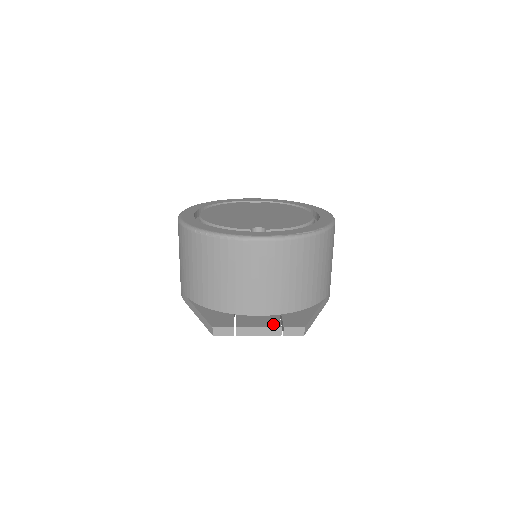
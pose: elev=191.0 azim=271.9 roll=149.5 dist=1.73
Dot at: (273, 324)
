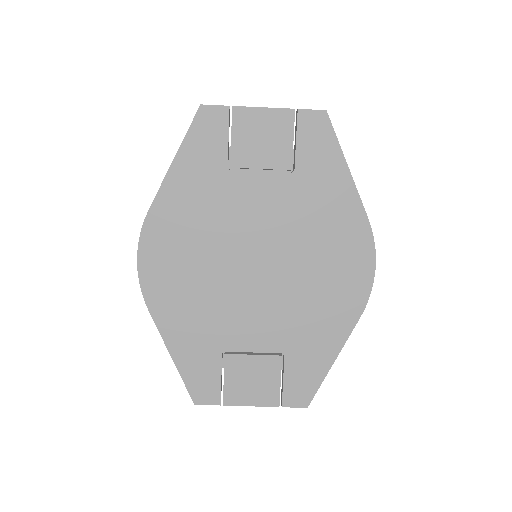
Dot at: occluded
